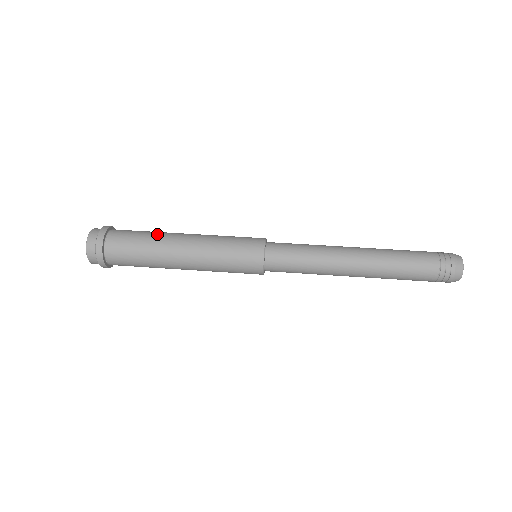
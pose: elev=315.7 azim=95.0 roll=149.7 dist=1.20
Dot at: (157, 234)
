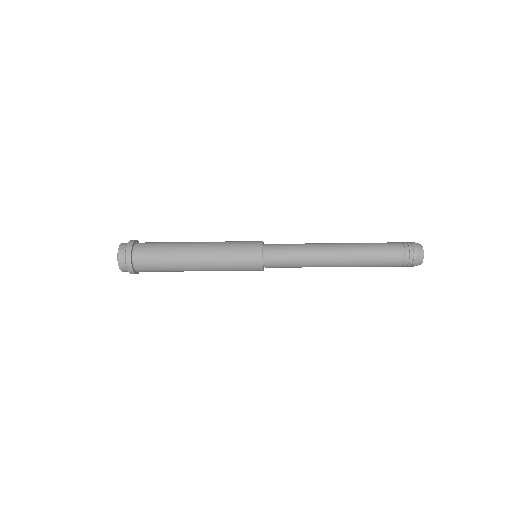
Dot at: (174, 245)
